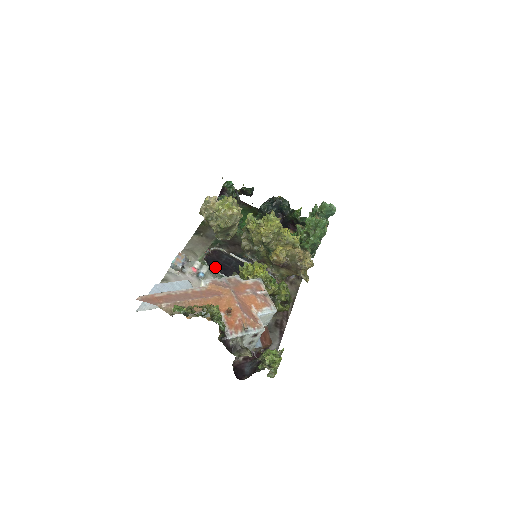
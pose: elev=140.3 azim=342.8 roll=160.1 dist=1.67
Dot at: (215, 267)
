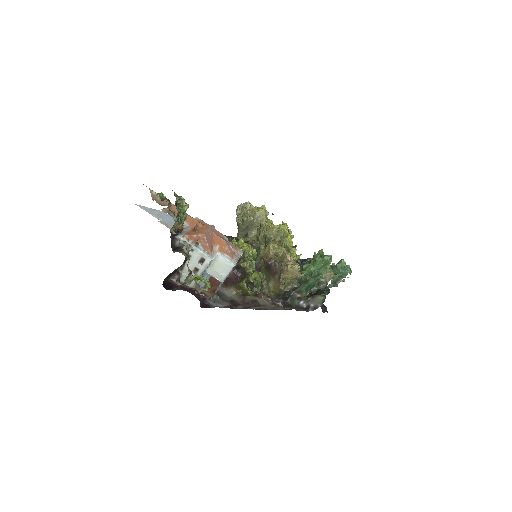
Dot at: occluded
